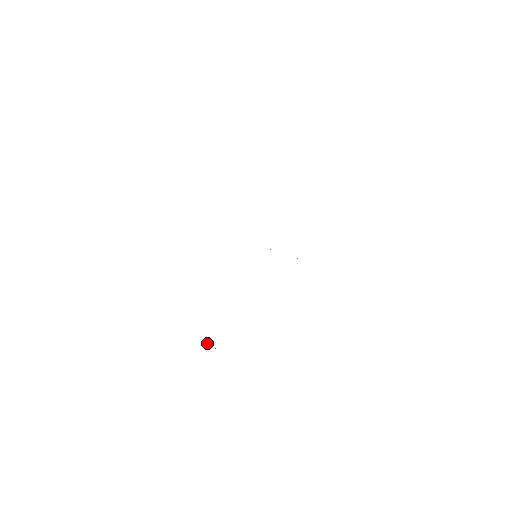
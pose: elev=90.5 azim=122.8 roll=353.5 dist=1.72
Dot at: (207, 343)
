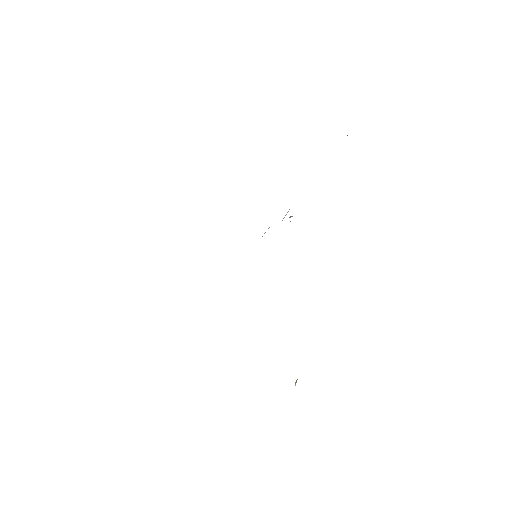
Dot at: (295, 382)
